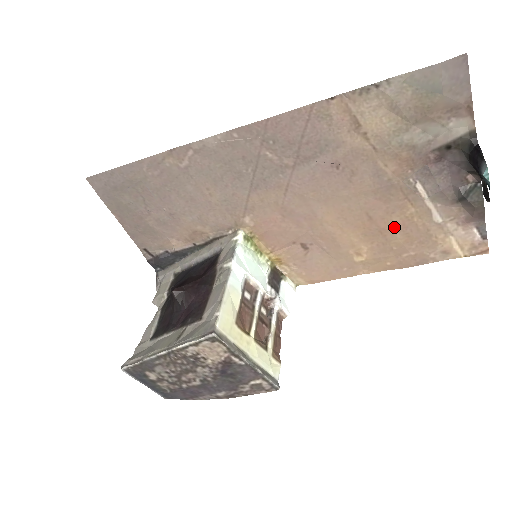
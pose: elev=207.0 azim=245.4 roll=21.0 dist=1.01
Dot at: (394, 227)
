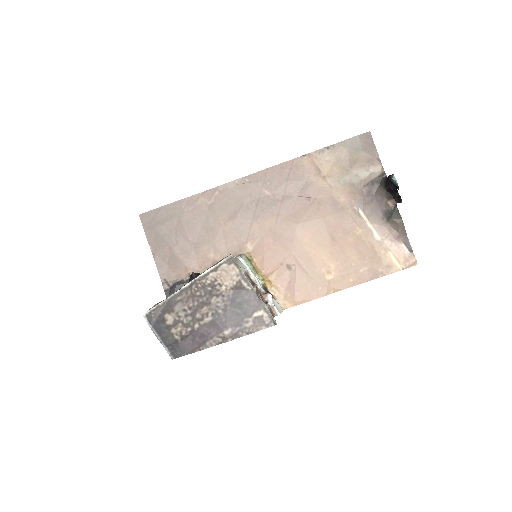
Dot at: (350, 246)
